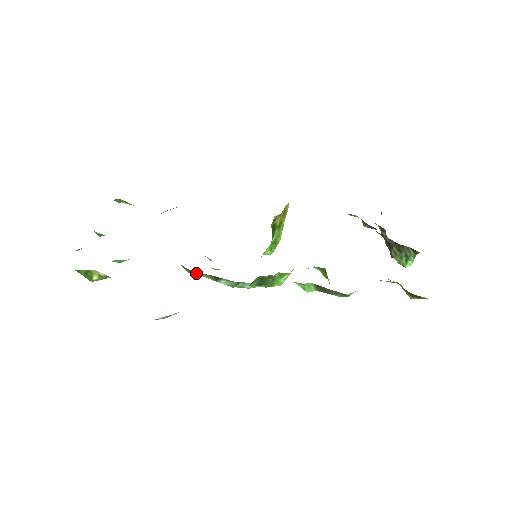
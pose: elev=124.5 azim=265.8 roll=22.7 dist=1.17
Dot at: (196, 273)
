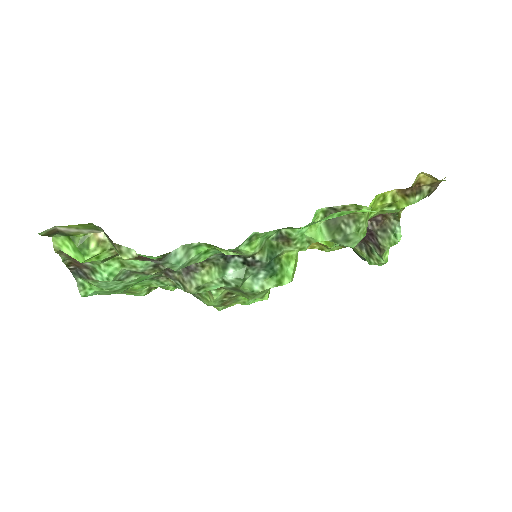
Dot at: (198, 277)
